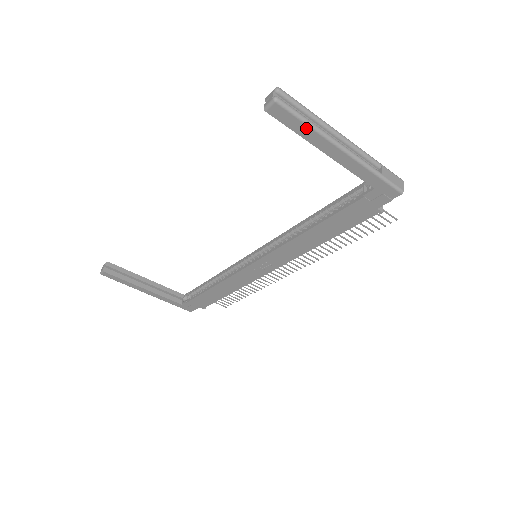
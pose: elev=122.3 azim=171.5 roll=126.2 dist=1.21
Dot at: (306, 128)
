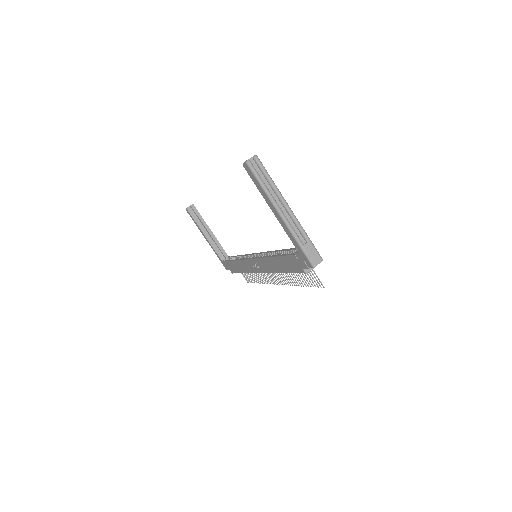
Dot at: (261, 188)
